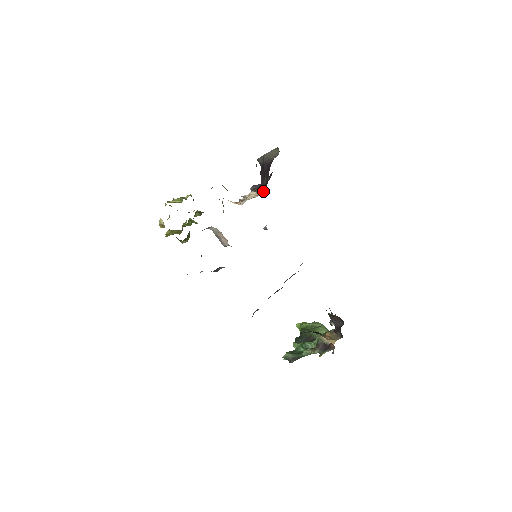
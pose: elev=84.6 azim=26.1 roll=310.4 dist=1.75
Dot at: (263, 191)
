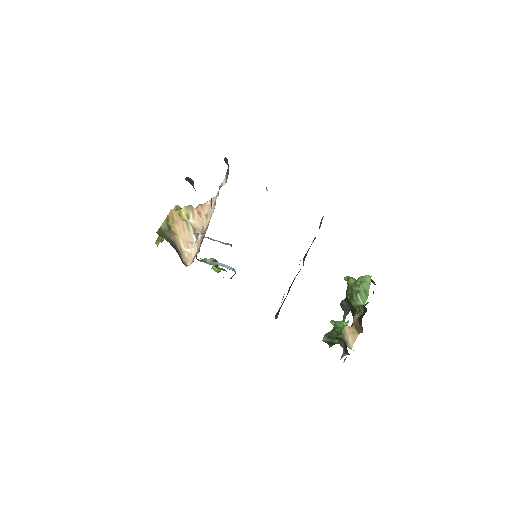
Dot at: occluded
